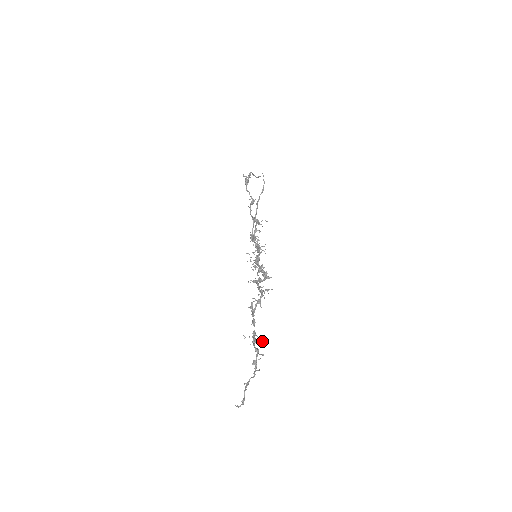
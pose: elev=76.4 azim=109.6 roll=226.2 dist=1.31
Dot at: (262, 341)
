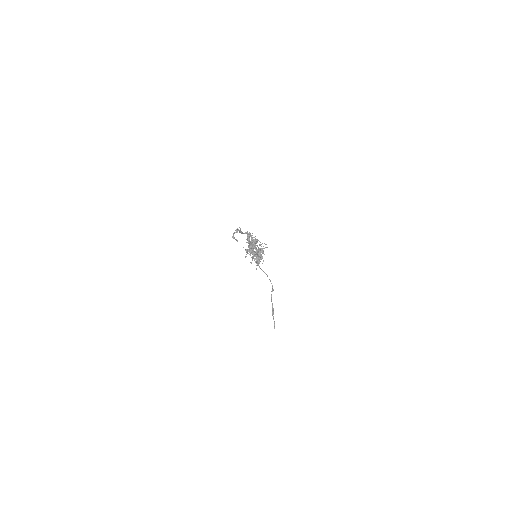
Dot at: (256, 241)
